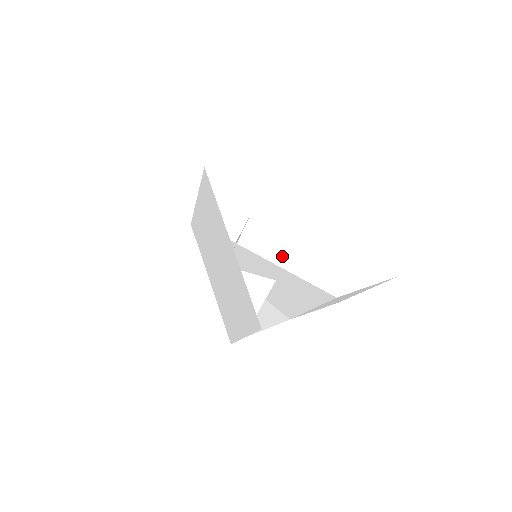
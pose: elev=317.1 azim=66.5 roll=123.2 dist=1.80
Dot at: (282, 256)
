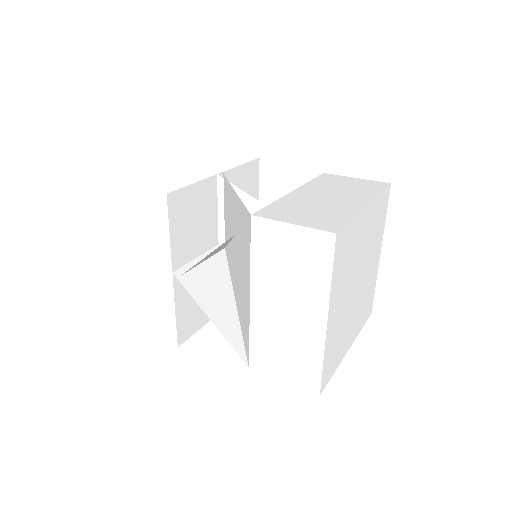
Dot at: (239, 294)
